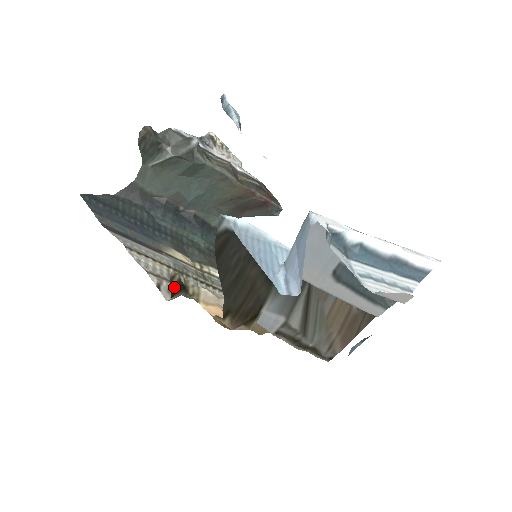
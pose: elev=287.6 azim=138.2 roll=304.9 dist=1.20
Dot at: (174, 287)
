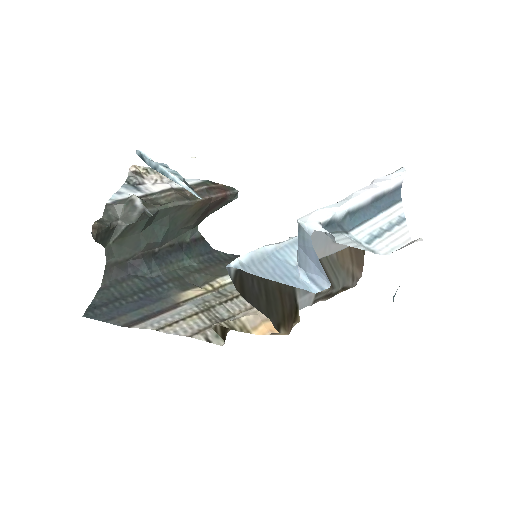
Dot at: (221, 333)
